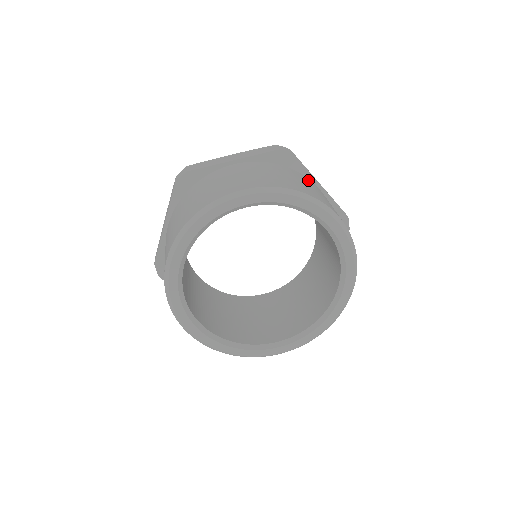
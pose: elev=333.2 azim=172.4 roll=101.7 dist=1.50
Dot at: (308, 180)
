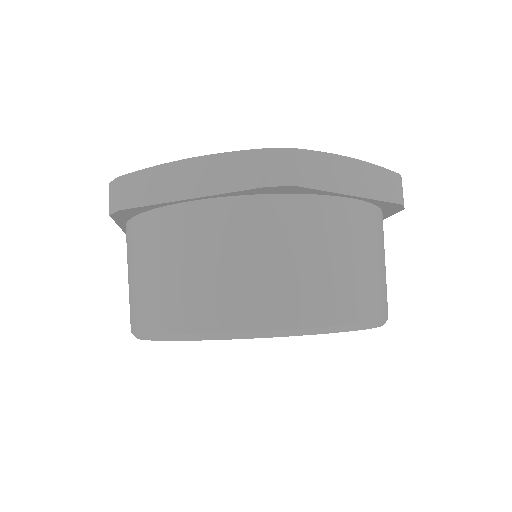
Dot at: occluded
